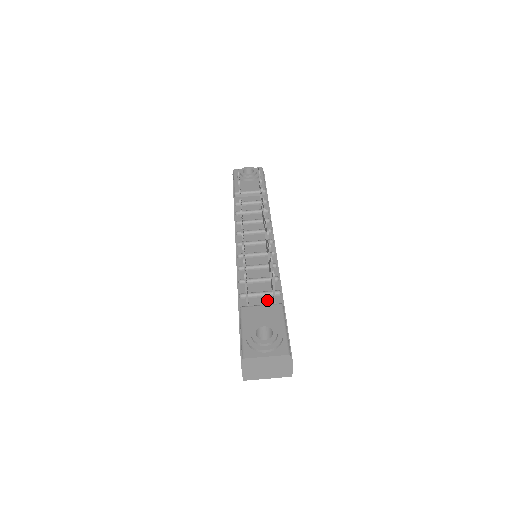
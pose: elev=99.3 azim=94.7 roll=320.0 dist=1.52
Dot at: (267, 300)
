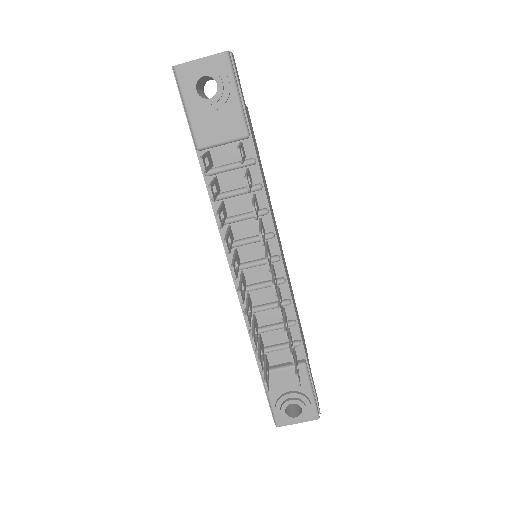
Dot at: (287, 353)
